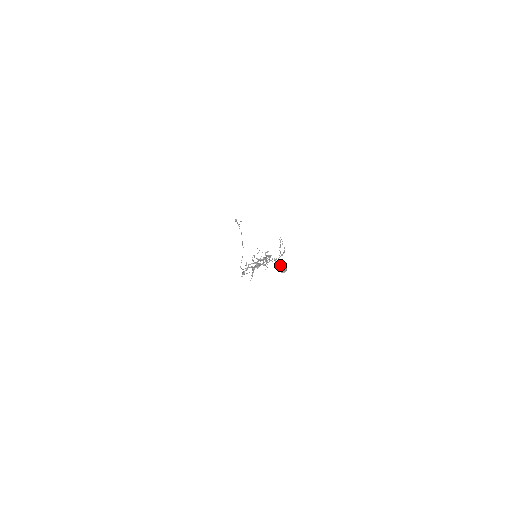
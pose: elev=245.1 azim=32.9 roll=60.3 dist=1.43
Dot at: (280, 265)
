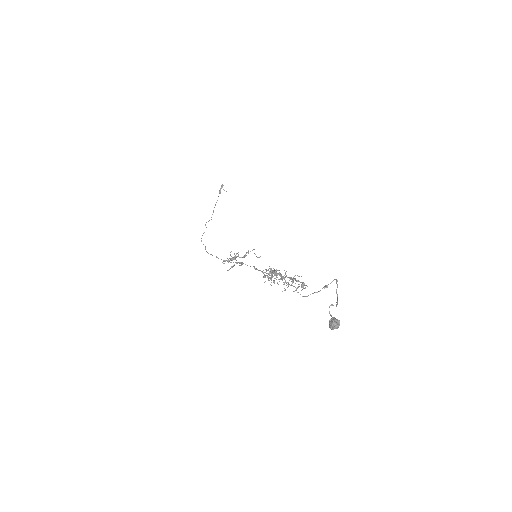
Dot at: occluded
